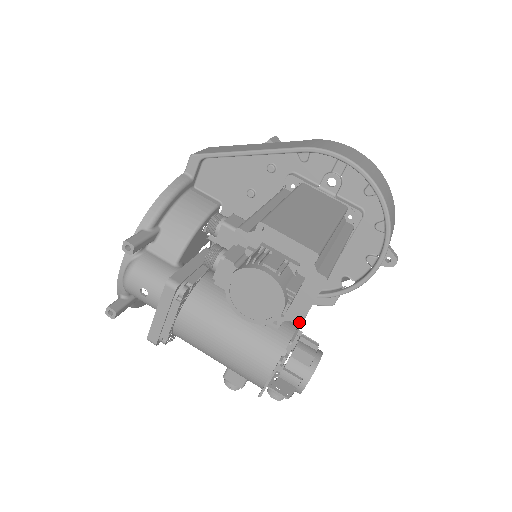
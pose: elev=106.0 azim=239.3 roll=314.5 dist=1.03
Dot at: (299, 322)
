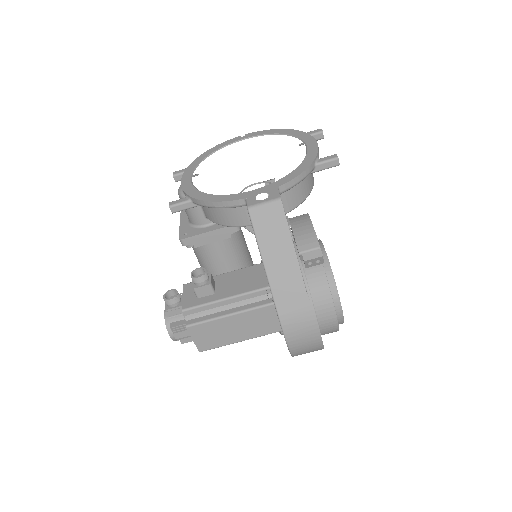
Dot at: occluded
